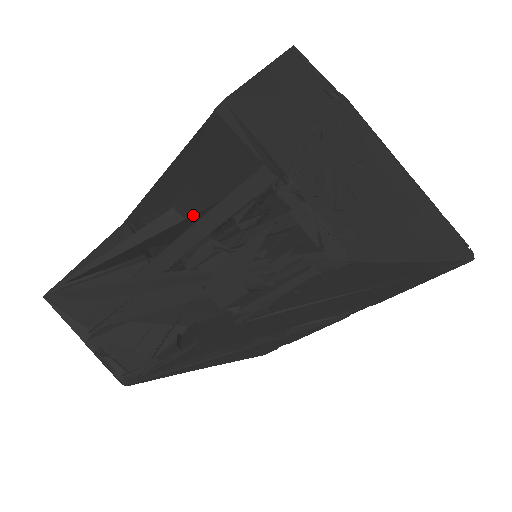
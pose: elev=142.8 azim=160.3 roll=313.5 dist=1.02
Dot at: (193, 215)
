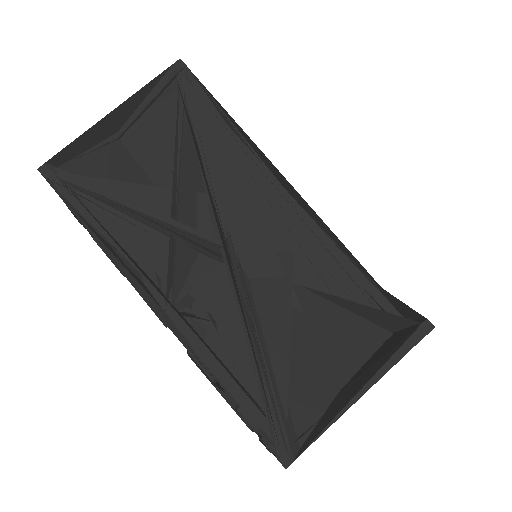
Dot at: (220, 361)
